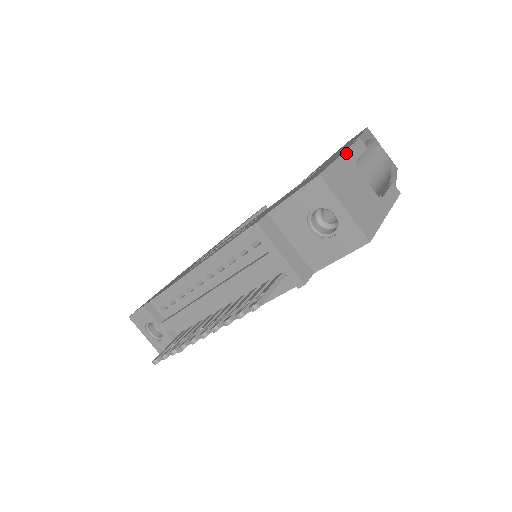
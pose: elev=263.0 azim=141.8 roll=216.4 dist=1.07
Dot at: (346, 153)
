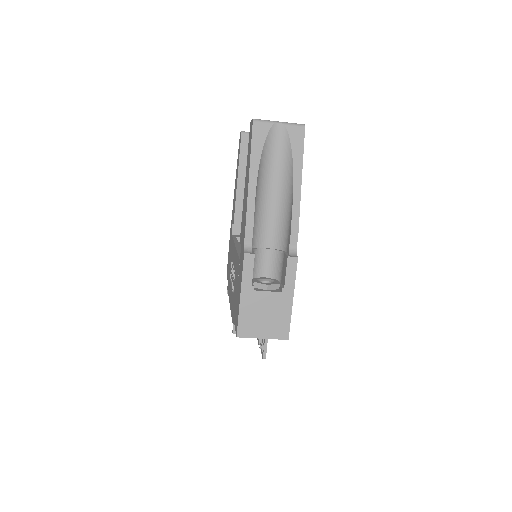
Dot at: (242, 289)
